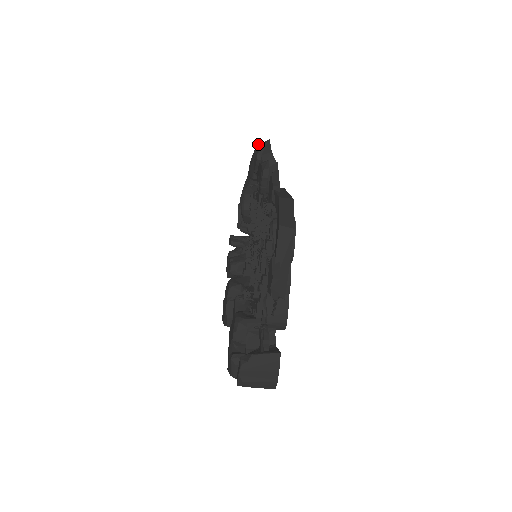
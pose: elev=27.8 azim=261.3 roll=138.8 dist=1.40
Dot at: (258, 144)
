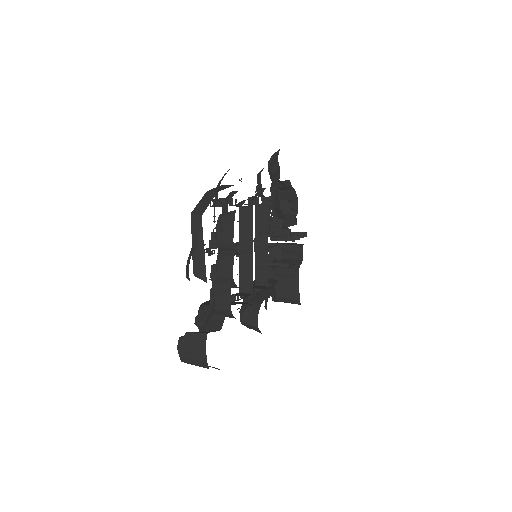
Dot at: occluded
